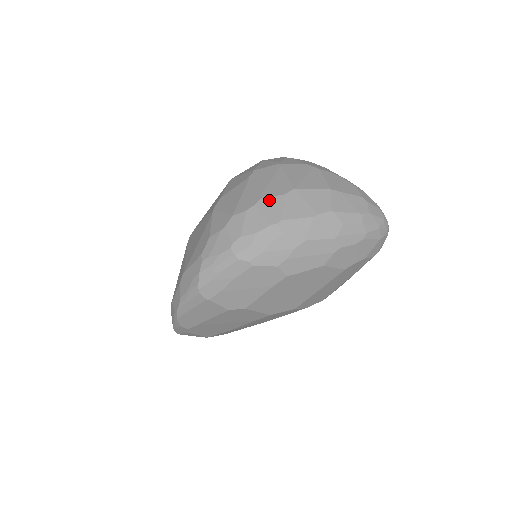
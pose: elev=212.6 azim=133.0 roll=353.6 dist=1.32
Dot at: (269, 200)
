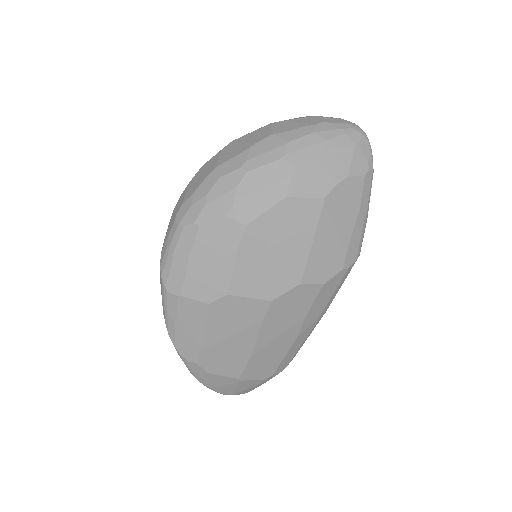
Dot at: (208, 162)
